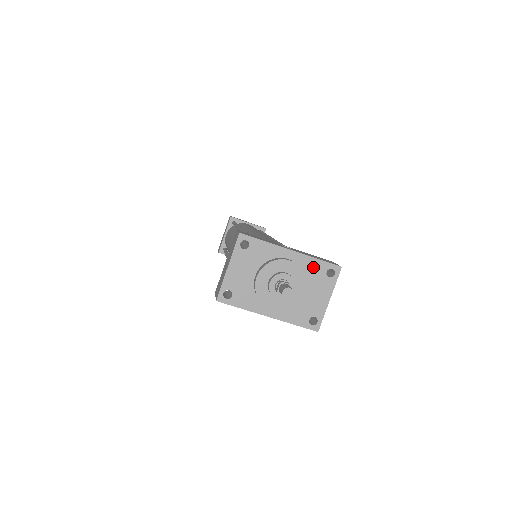
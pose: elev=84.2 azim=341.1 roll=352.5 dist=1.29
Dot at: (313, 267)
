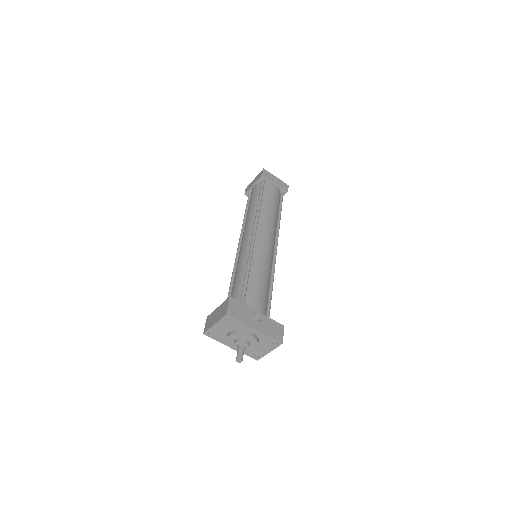
Dot at: (265, 339)
